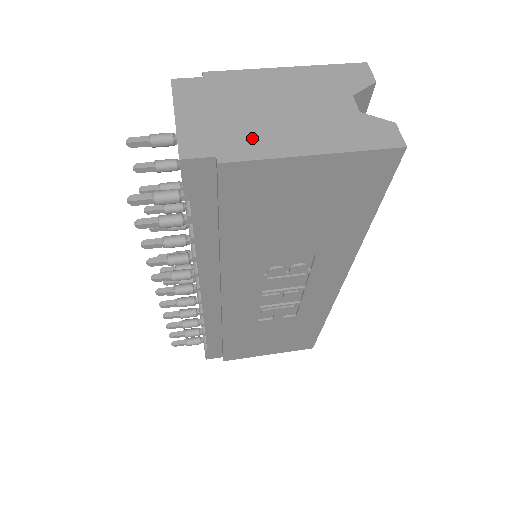
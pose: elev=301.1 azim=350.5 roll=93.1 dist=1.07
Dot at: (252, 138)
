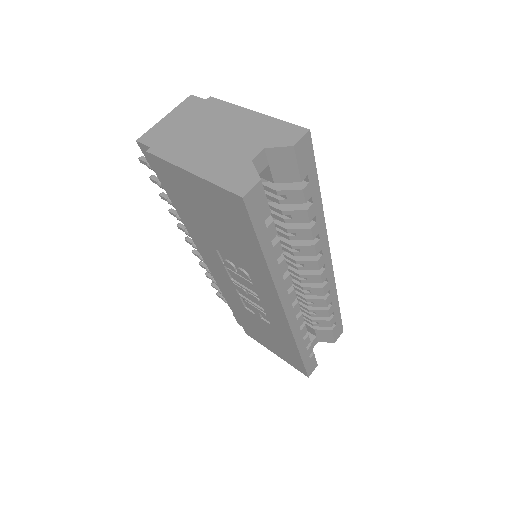
Dot at: (177, 146)
